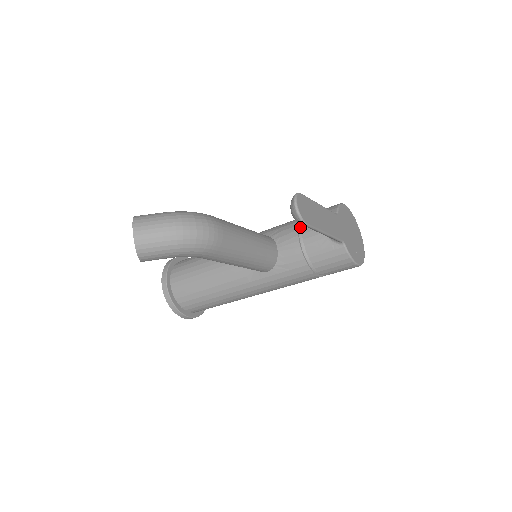
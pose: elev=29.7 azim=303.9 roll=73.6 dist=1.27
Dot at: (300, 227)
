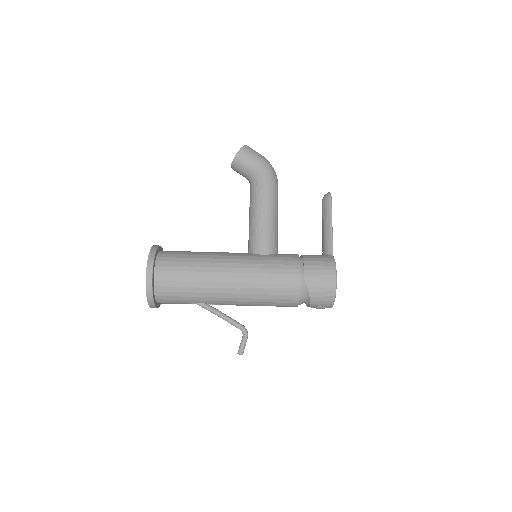
Dot at: occluded
